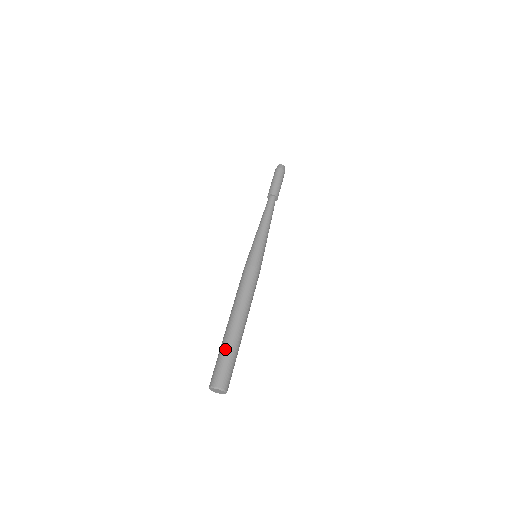
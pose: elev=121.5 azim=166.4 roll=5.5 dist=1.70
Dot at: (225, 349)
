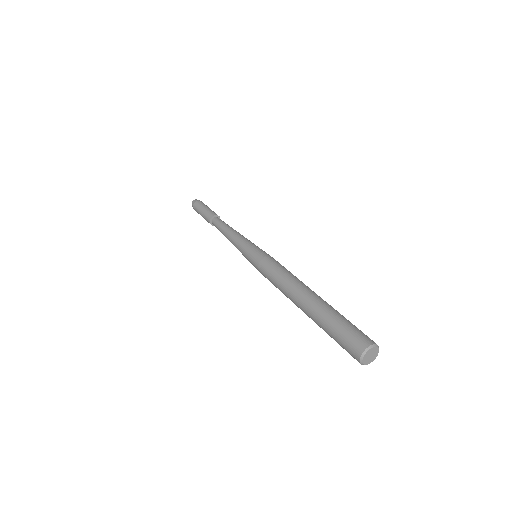
Dot at: (331, 318)
